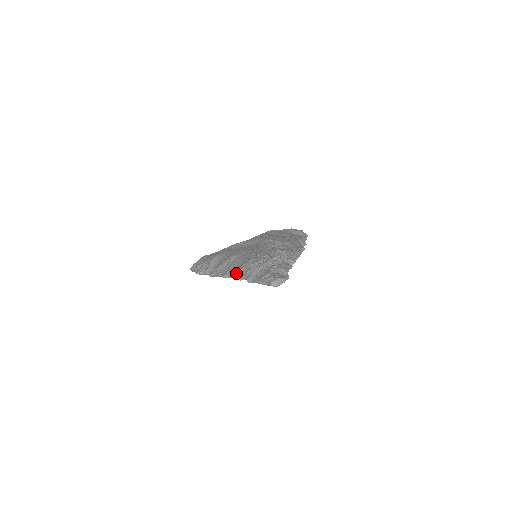
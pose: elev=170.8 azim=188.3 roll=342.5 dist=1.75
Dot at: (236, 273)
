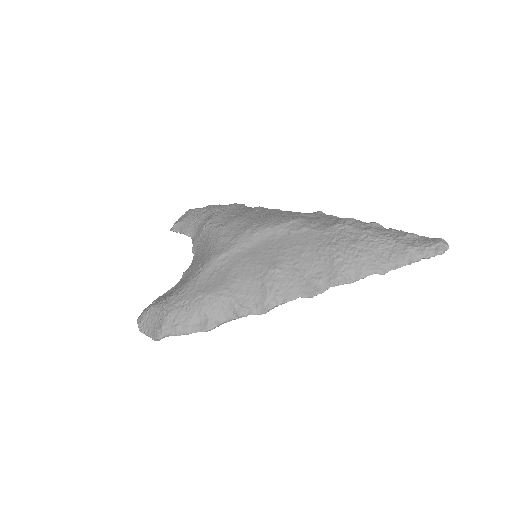
Dot at: (342, 277)
